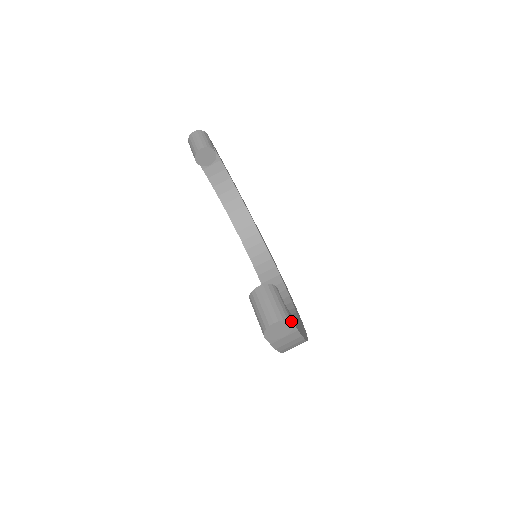
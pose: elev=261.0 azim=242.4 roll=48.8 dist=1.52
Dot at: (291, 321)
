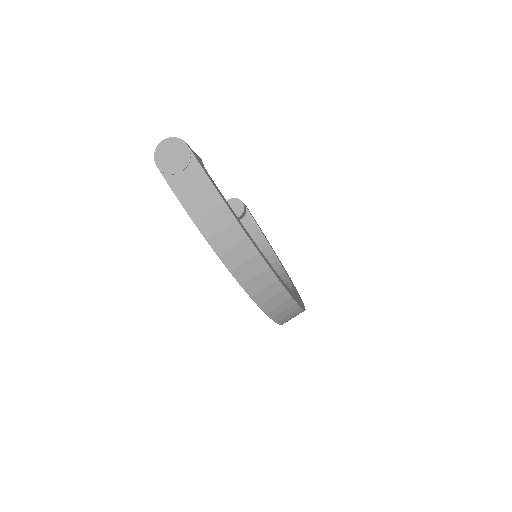
Dot at: (184, 141)
